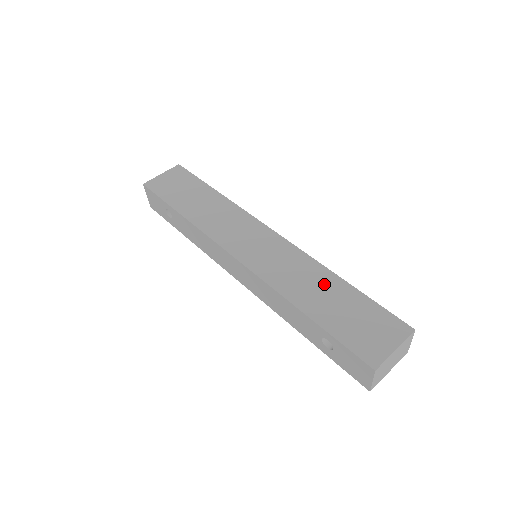
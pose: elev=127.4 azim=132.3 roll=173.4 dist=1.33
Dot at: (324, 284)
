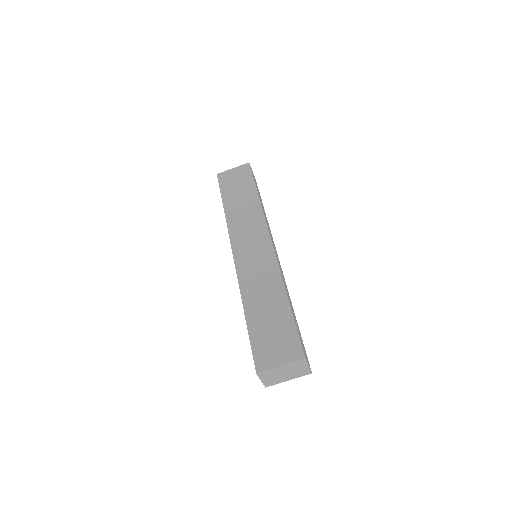
Dot at: (273, 297)
